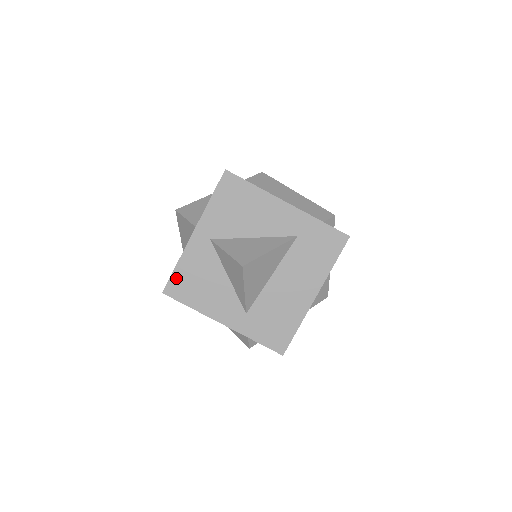
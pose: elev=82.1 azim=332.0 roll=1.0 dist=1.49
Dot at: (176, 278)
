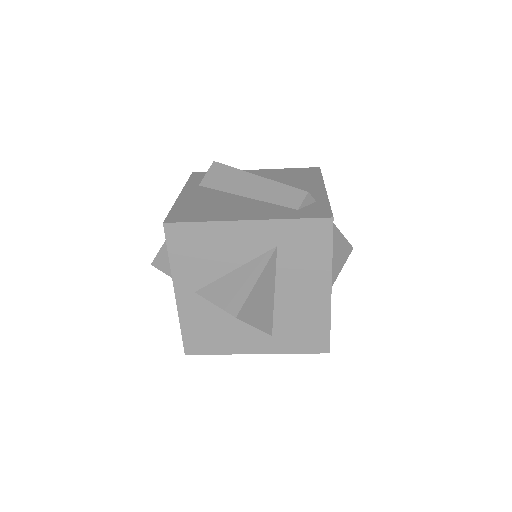
Dot at: (188, 338)
